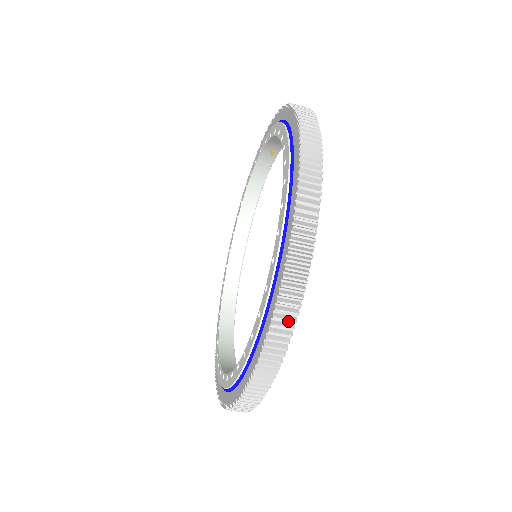
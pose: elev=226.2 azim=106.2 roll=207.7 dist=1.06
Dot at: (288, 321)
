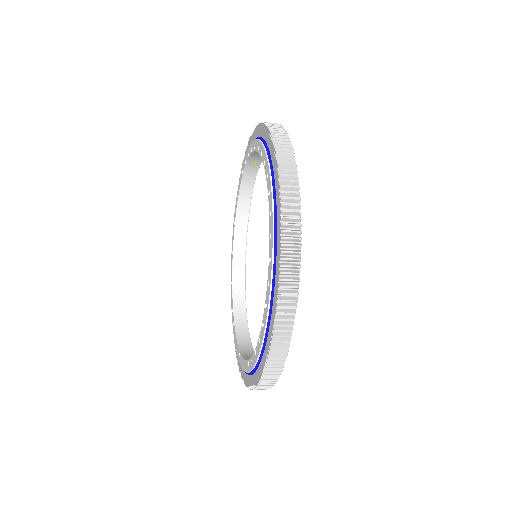
Dot at: (290, 307)
